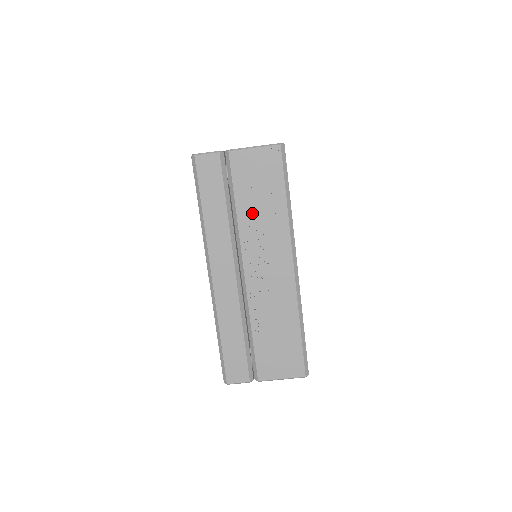
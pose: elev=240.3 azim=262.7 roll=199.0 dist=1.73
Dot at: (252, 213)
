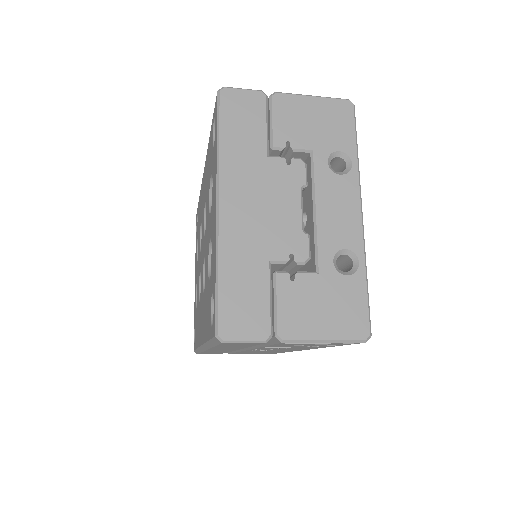
Dot at: occluded
